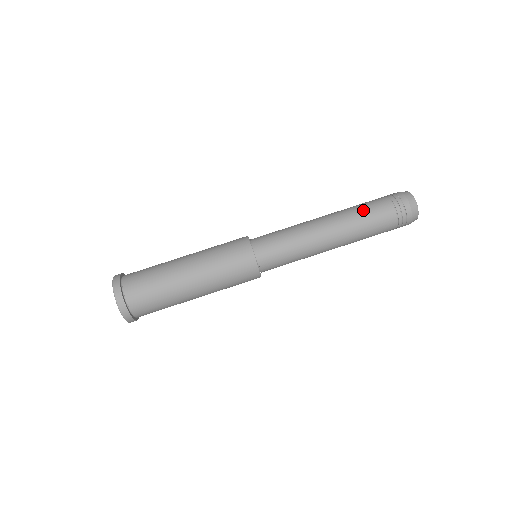
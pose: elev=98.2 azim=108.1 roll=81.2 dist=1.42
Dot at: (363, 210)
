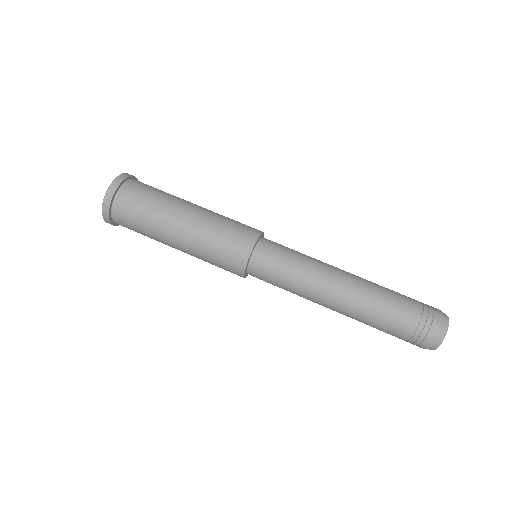
Dot at: (388, 291)
